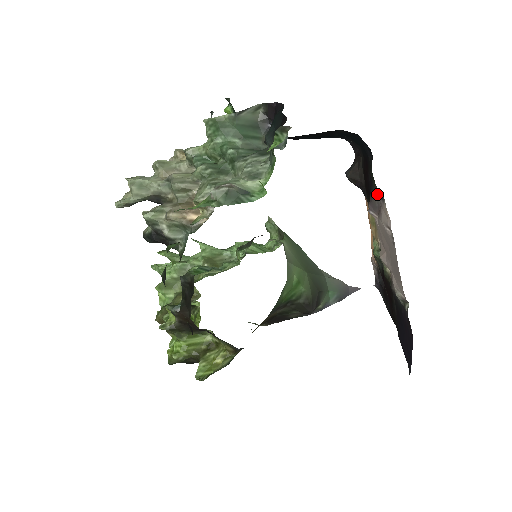
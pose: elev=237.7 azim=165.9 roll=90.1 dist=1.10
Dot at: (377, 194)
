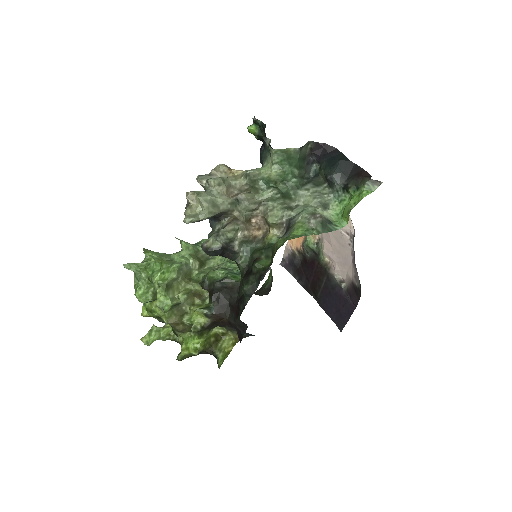
Dot at: occluded
